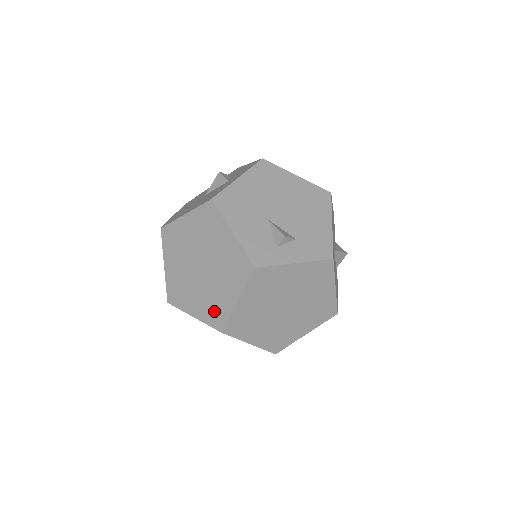
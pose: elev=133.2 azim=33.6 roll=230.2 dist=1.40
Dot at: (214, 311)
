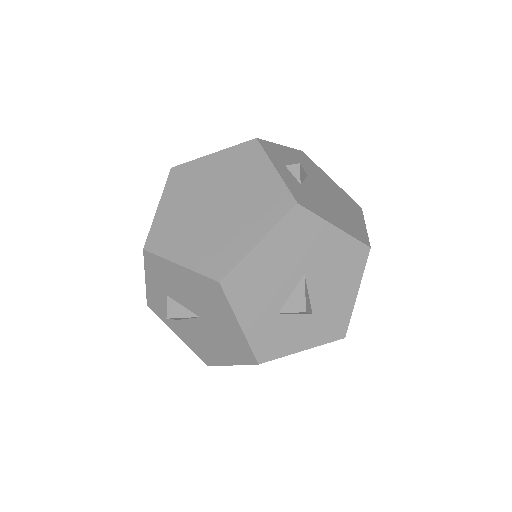
Dot at: occluded
